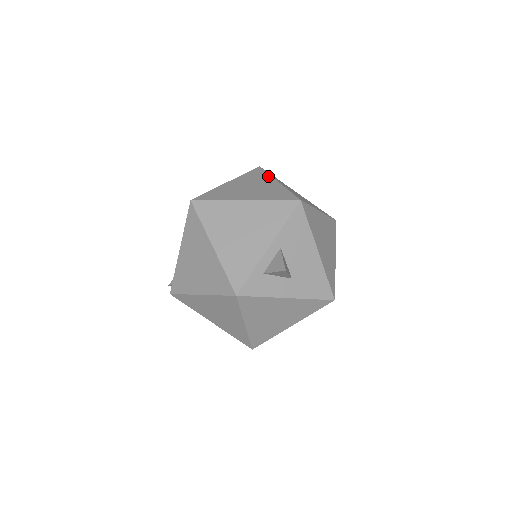
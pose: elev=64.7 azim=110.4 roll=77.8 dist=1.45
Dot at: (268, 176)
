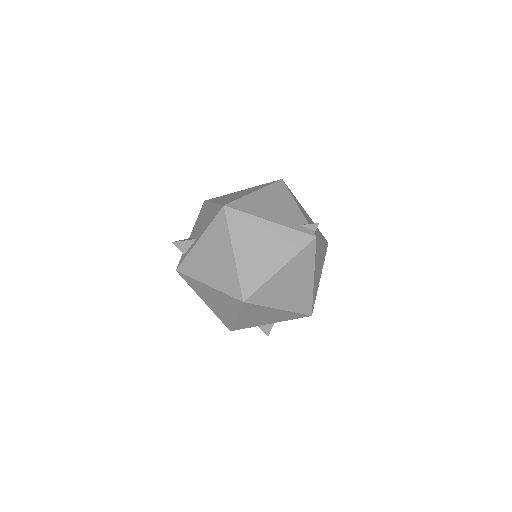
Dot at: (313, 265)
